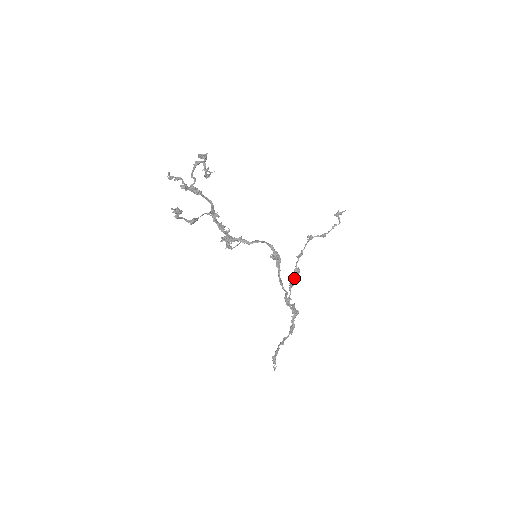
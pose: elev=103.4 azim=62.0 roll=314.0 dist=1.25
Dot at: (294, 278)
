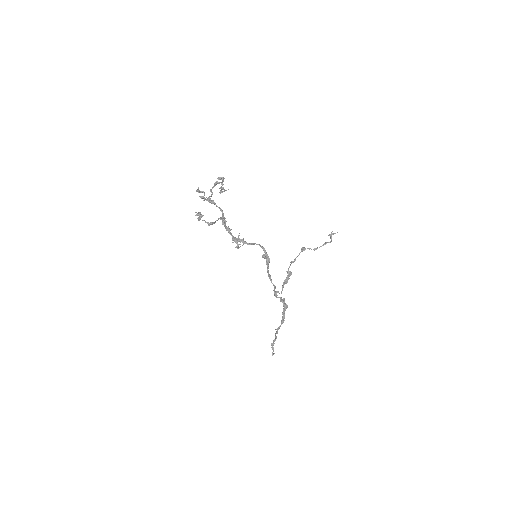
Dot at: (287, 278)
